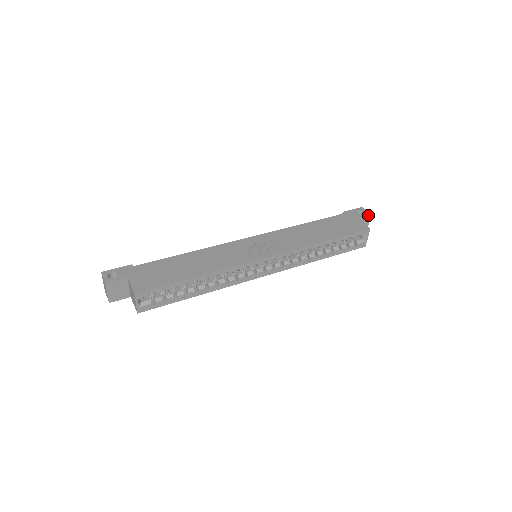
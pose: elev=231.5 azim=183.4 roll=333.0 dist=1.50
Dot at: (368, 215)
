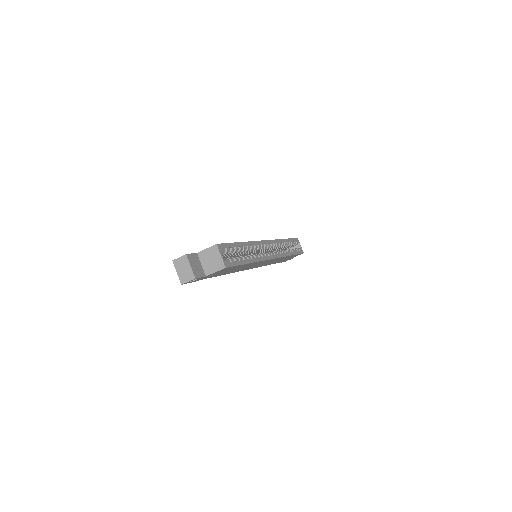
Dot at: occluded
